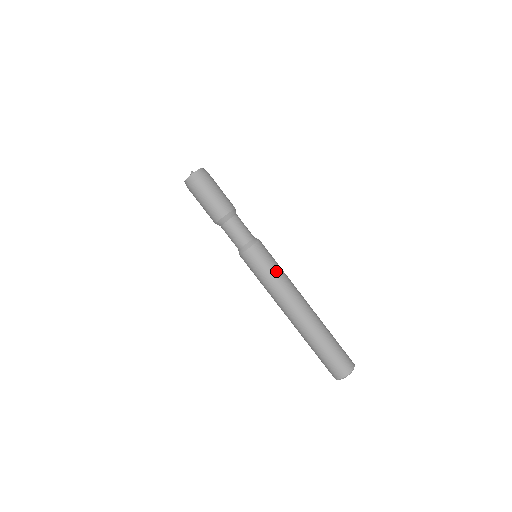
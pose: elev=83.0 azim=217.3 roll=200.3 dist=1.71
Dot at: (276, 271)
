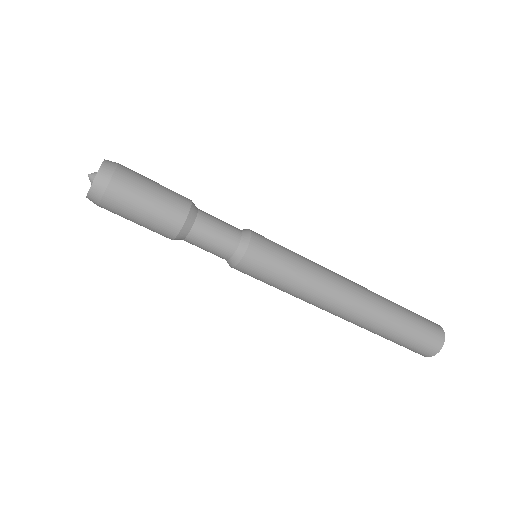
Dot at: (285, 287)
